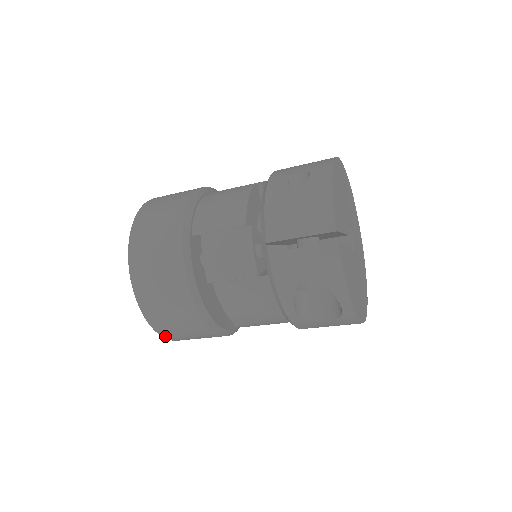
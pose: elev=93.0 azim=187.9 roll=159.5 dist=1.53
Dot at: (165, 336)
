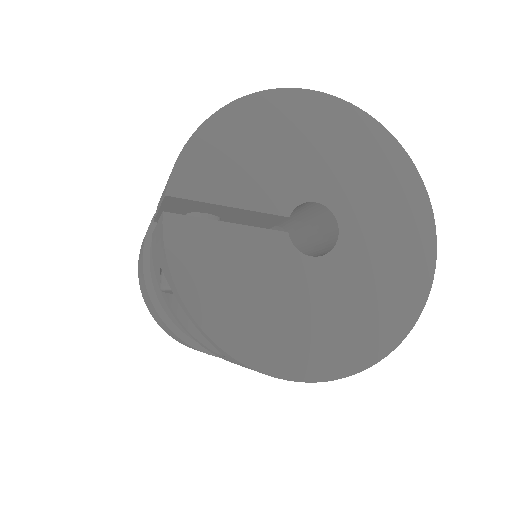
Dot at: occluded
